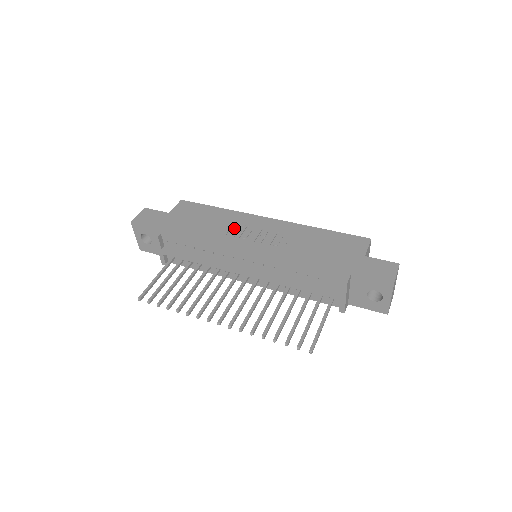
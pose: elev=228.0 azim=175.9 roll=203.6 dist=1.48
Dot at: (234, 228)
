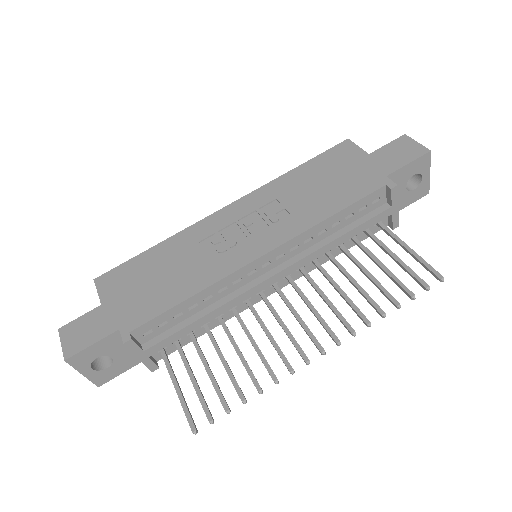
Dot at: (206, 247)
